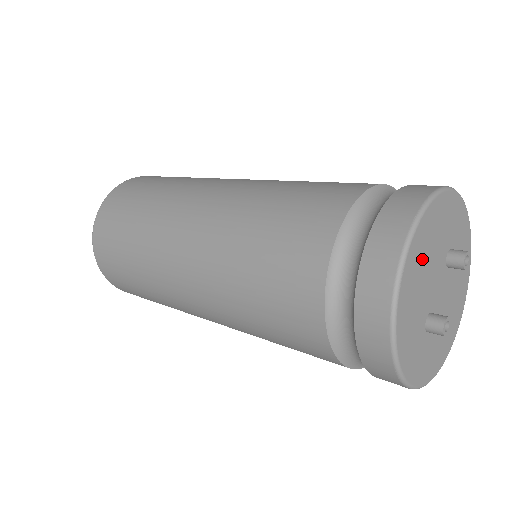
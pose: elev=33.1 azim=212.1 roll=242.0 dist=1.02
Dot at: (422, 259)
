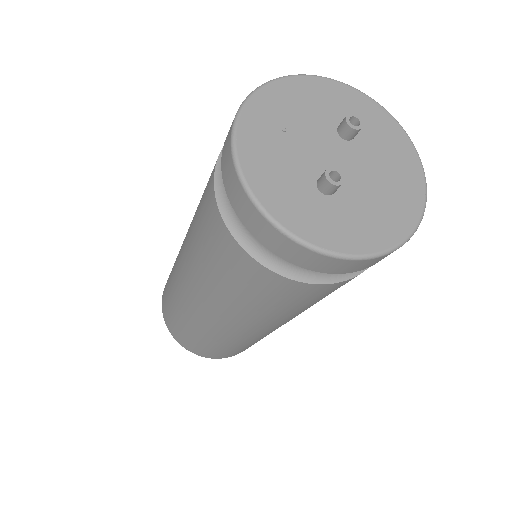
Dot at: (276, 125)
